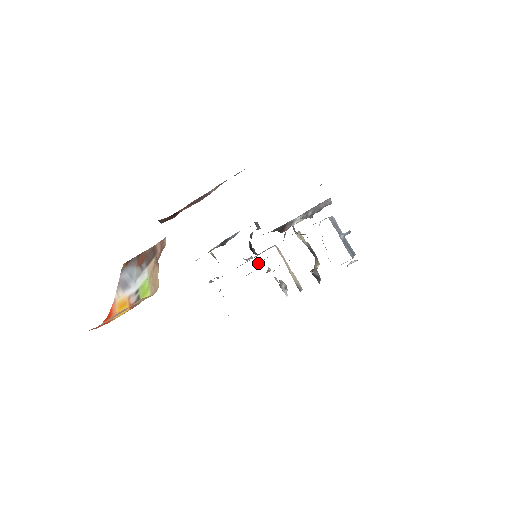
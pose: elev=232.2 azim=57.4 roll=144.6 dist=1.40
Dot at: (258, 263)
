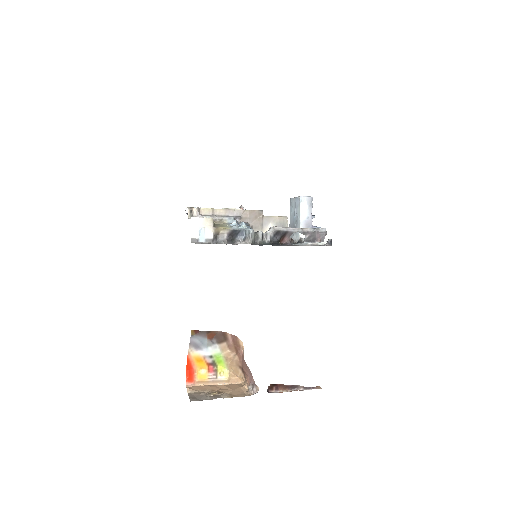
Dot at: occluded
